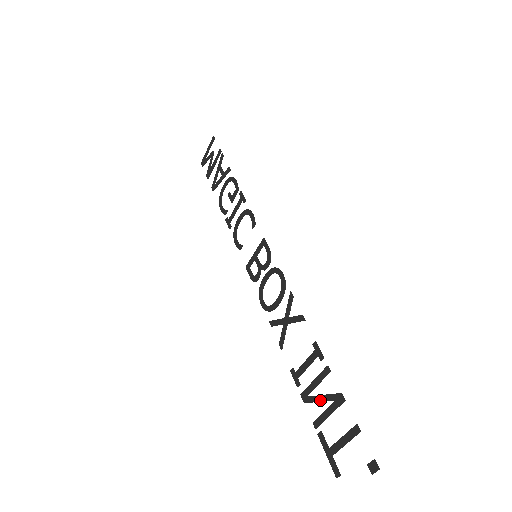
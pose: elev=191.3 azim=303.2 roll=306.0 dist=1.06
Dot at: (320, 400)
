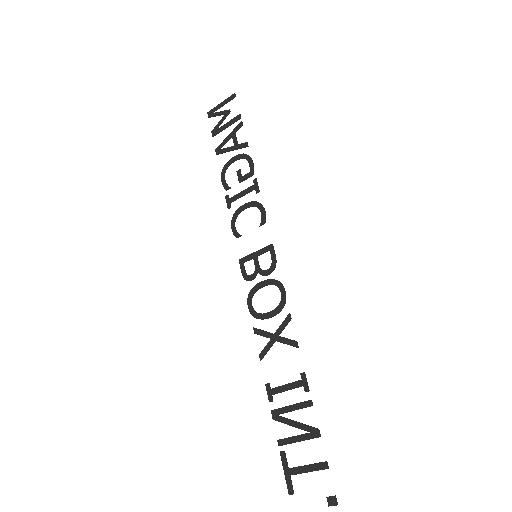
Dot at: (293, 425)
